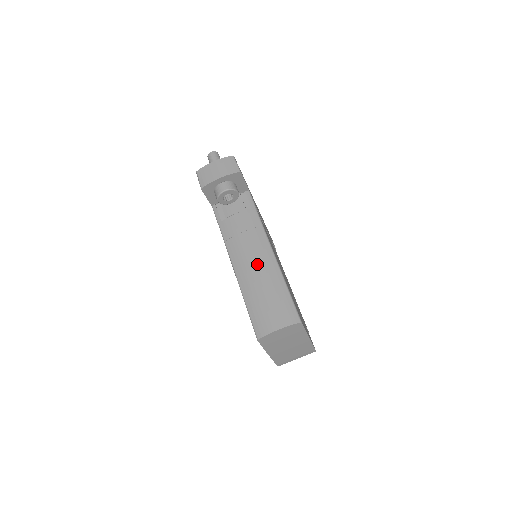
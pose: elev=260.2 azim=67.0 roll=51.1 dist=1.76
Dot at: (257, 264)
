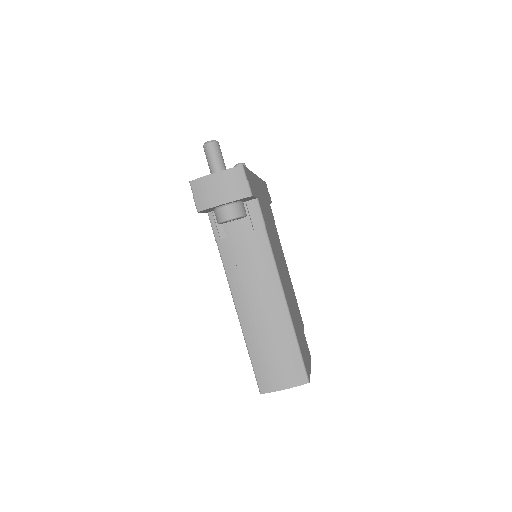
Dot at: (264, 309)
